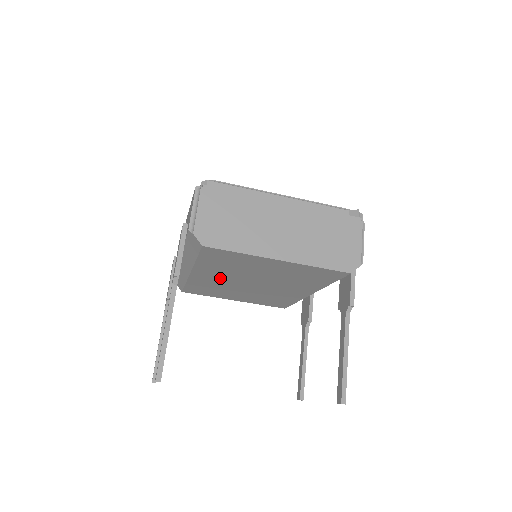
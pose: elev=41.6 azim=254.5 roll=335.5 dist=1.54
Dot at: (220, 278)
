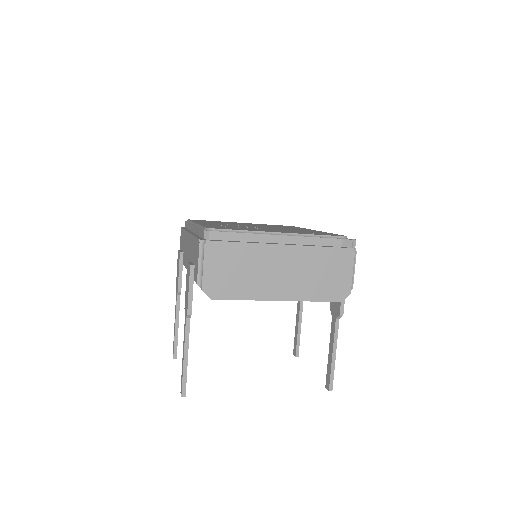
Dot at: occluded
